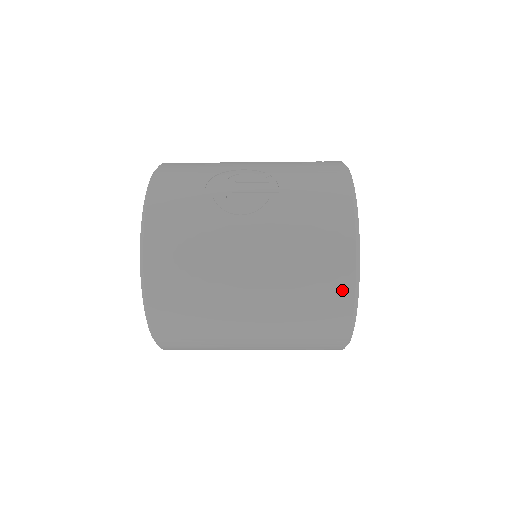
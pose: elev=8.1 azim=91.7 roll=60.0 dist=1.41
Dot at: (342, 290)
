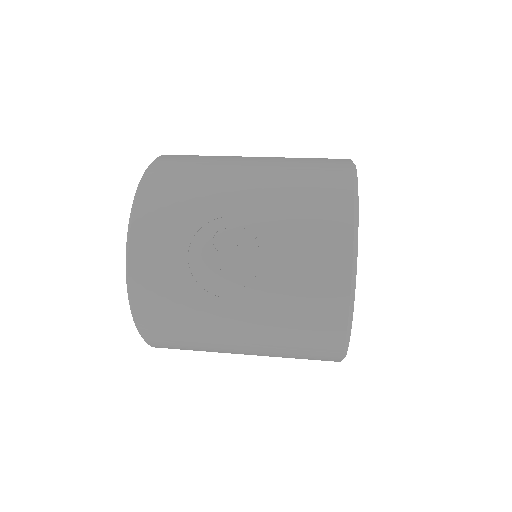
Dot at: (330, 353)
